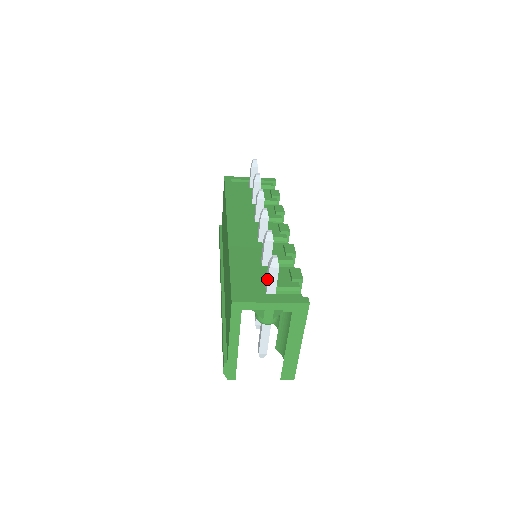
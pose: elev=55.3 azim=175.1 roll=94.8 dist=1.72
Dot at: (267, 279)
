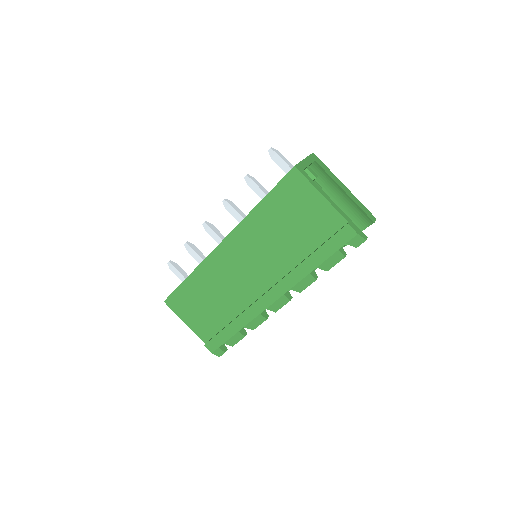
Dot at: (284, 165)
